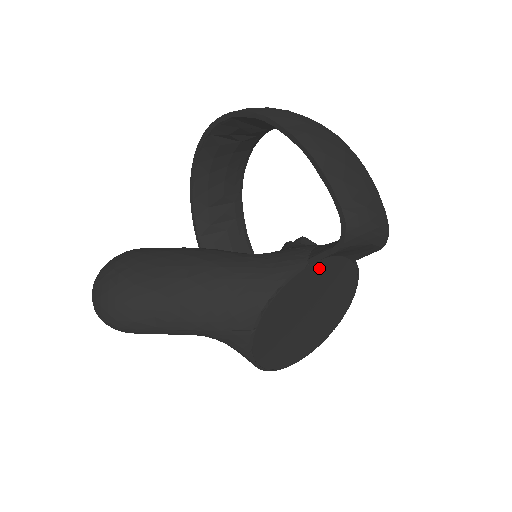
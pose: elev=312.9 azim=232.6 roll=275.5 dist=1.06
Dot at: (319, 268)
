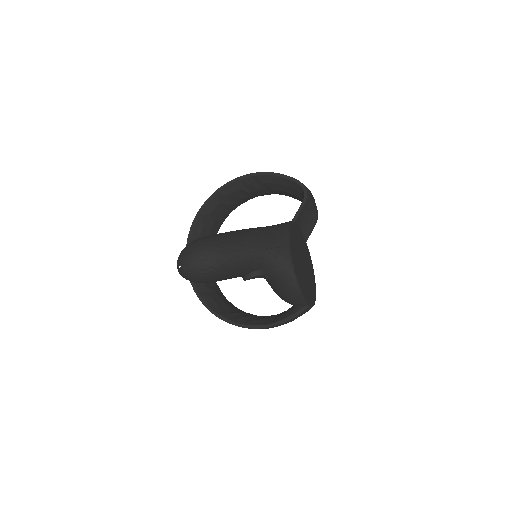
Dot at: (297, 230)
